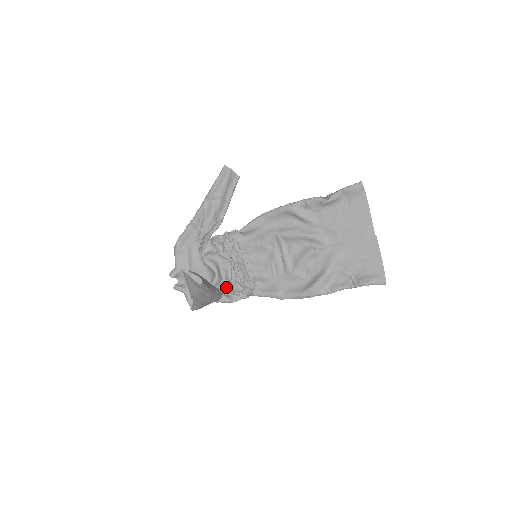
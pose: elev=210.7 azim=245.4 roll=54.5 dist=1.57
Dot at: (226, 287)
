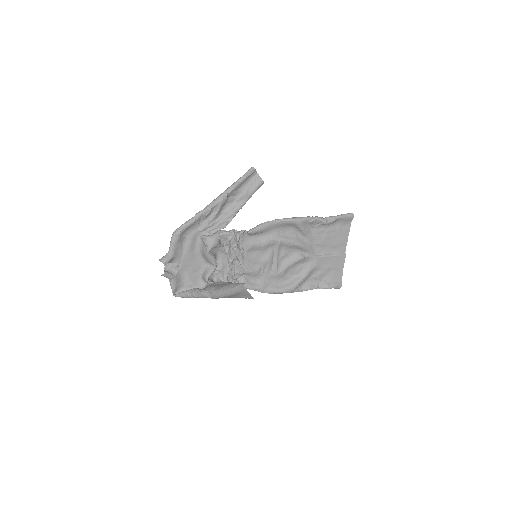
Dot at: (215, 277)
